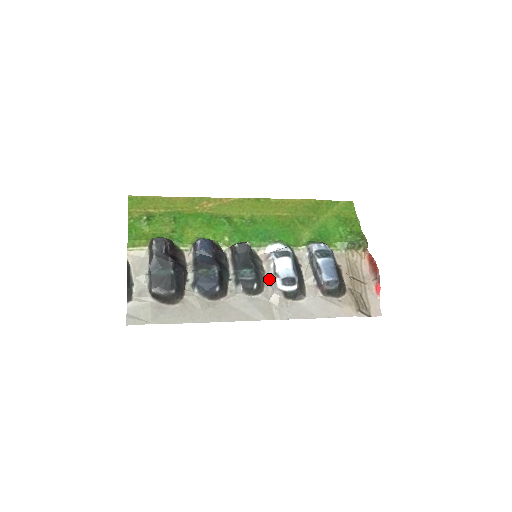
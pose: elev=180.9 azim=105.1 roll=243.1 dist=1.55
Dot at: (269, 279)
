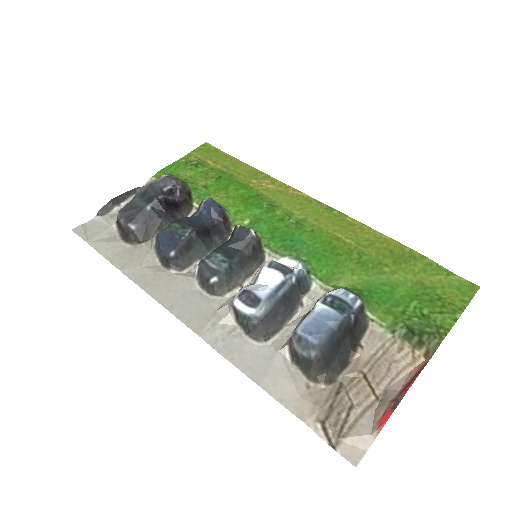
Dot at: occluded
